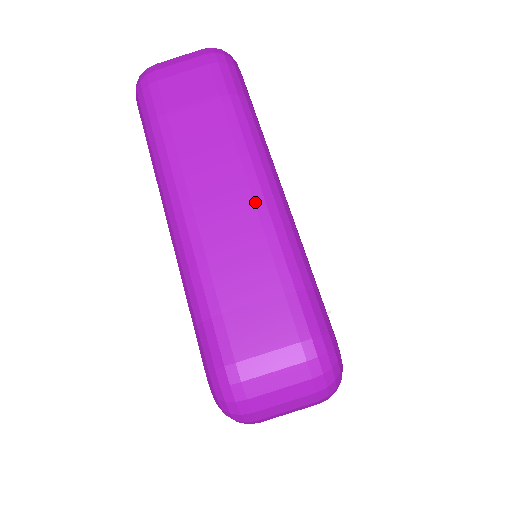
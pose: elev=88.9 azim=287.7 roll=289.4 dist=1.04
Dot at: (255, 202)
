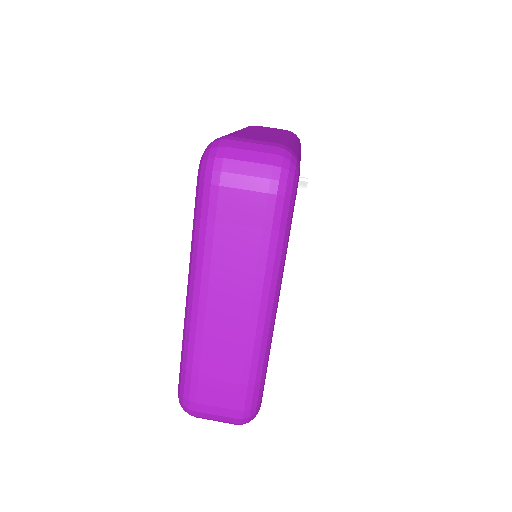
Dot at: (250, 323)
